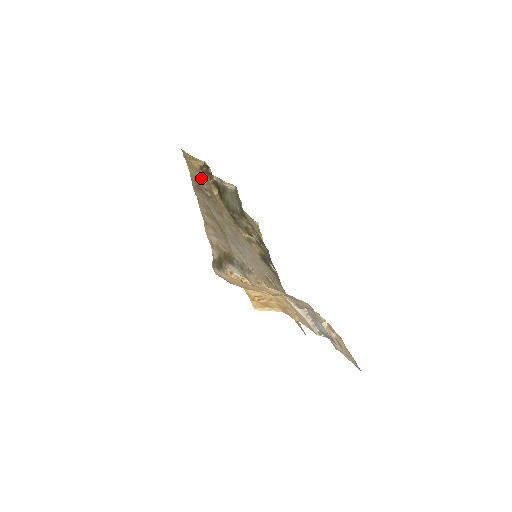
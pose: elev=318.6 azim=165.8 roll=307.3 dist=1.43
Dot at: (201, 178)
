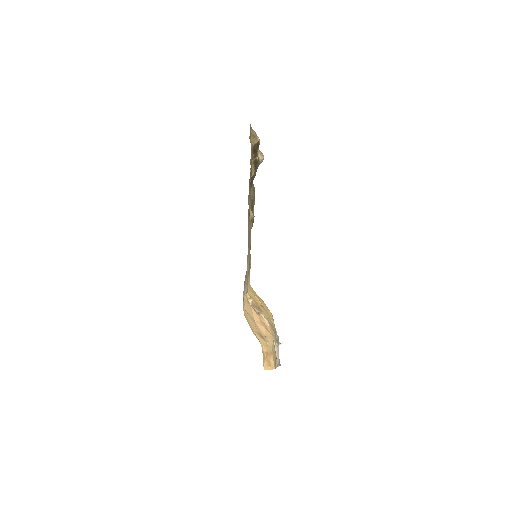
Dot at: occluded
